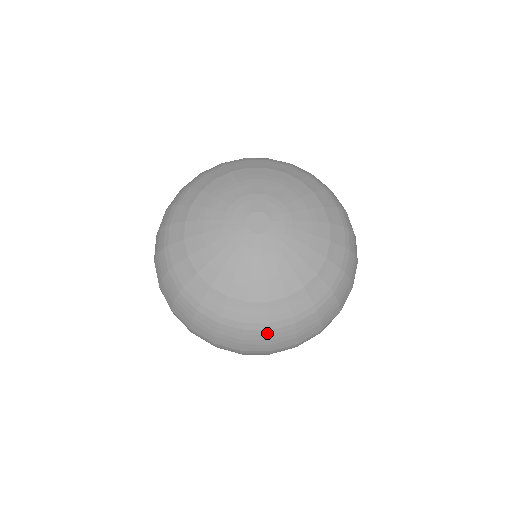
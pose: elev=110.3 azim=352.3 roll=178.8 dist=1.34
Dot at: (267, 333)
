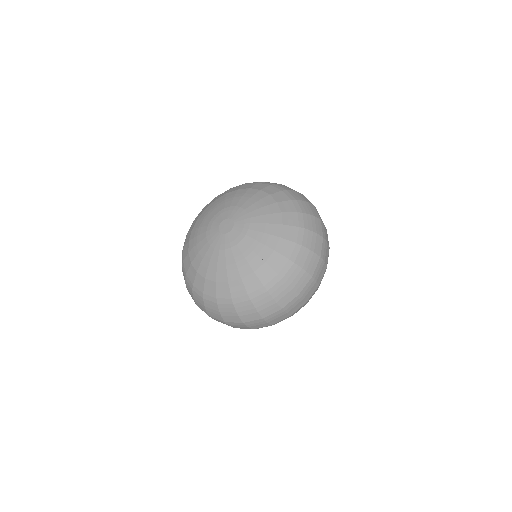
Dot at: (202, 300)
